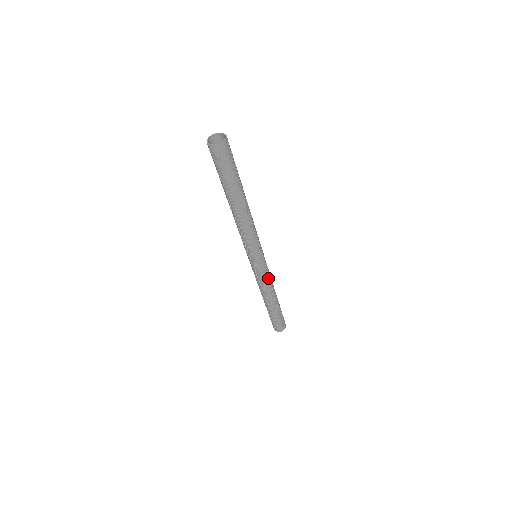
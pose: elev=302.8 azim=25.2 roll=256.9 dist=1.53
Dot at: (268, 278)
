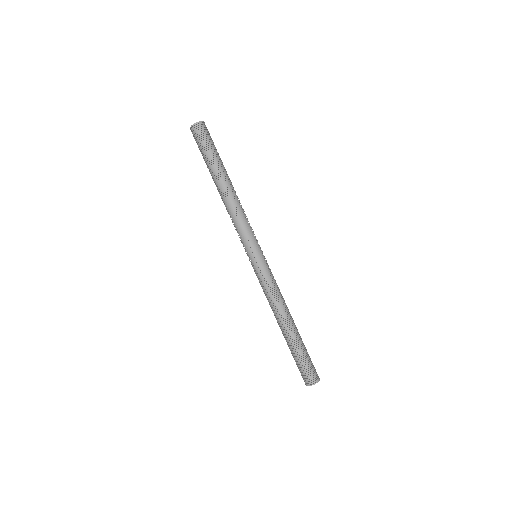
Dot at: (276, 283)
